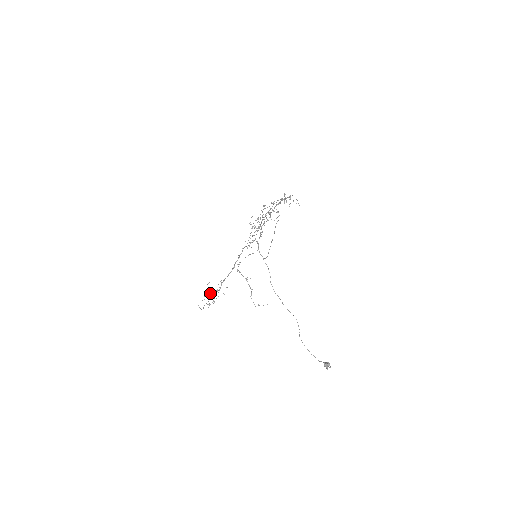
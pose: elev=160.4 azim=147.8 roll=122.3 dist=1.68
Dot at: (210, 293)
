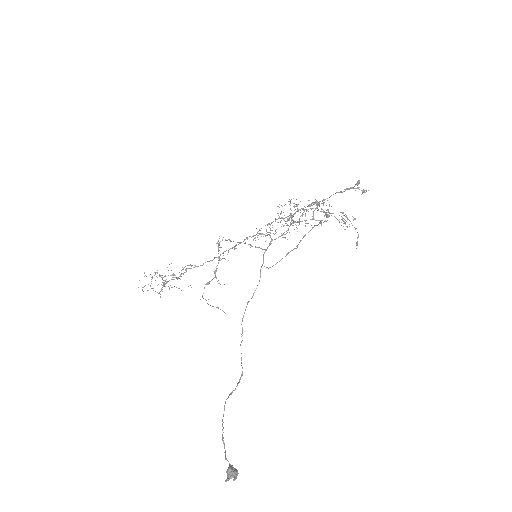
Dot at: (165, 275)
